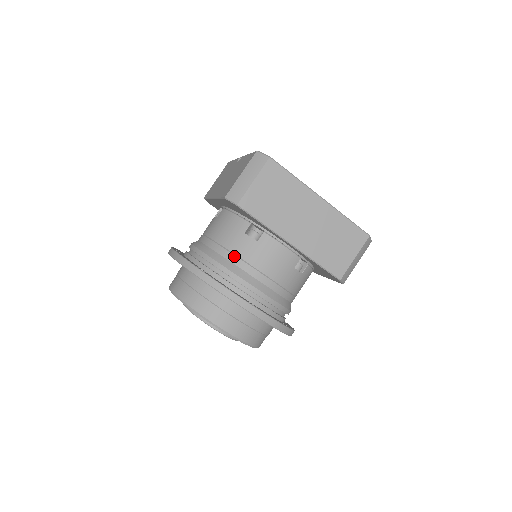
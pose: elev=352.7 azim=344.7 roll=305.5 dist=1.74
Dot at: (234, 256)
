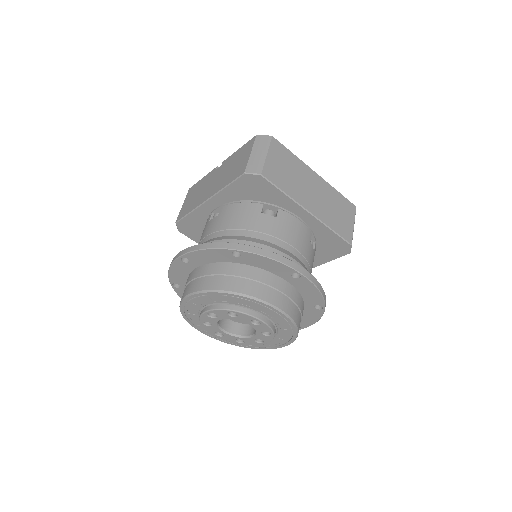
Dot at: (261, 234)
